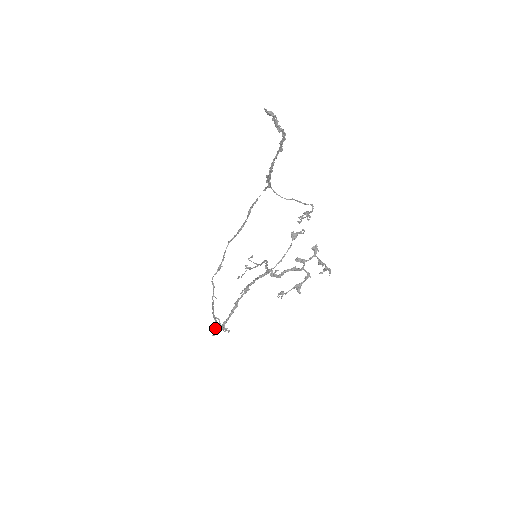
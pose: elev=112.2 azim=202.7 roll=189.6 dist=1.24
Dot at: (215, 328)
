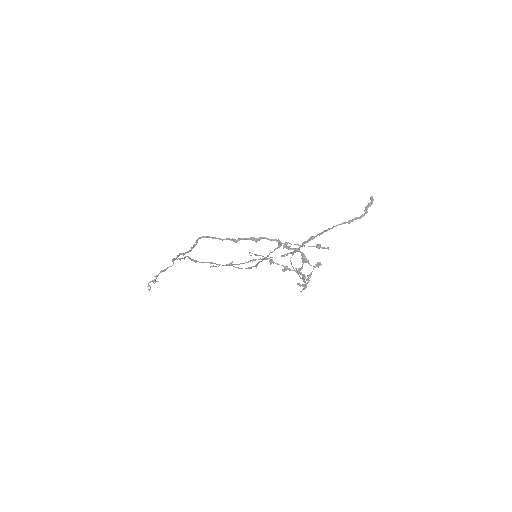
Dot at: occluded
